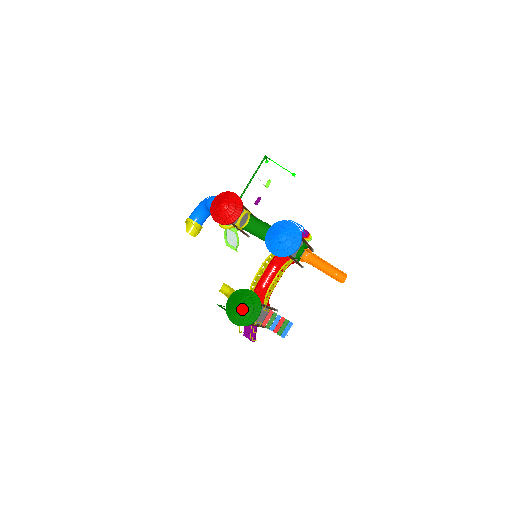
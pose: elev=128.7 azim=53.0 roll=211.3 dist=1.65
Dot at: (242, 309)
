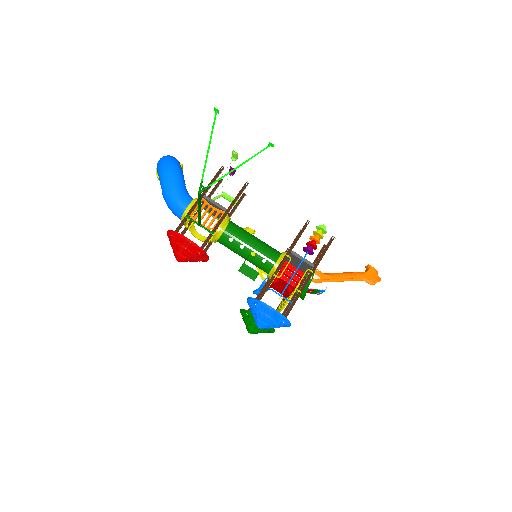
Dot at: occluded
